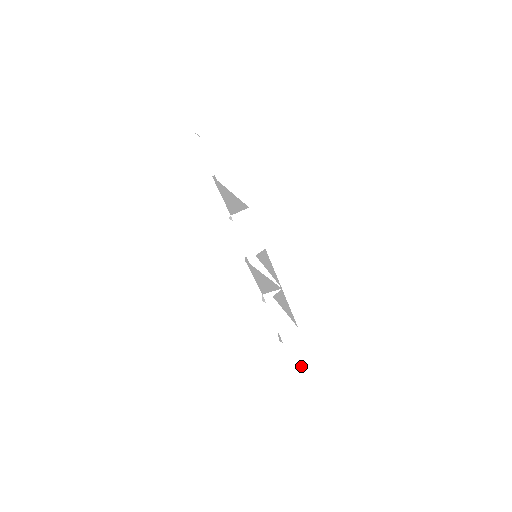
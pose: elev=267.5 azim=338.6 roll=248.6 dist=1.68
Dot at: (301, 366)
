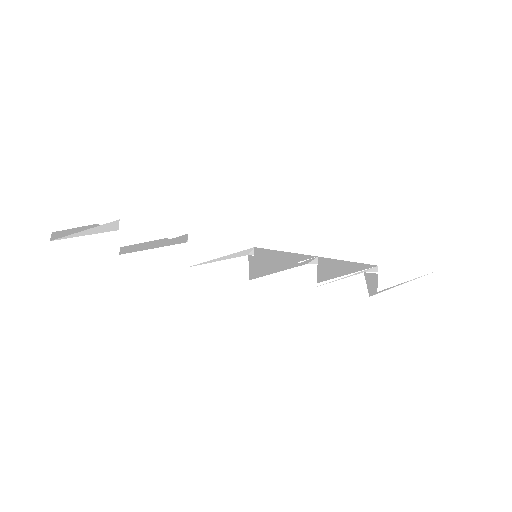
Dot at: (421, 276)
